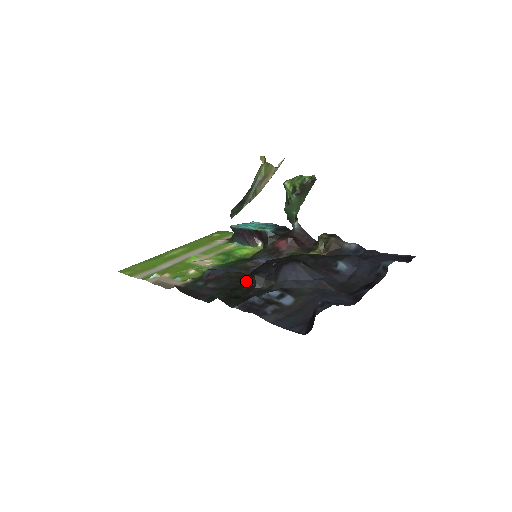
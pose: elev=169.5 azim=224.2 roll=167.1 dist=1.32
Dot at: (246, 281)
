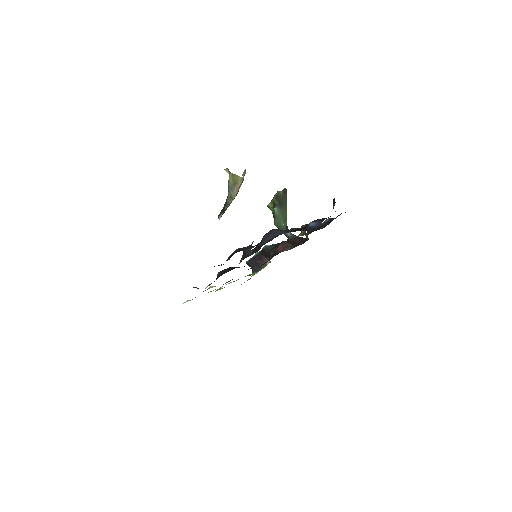
Dot at: occluded
